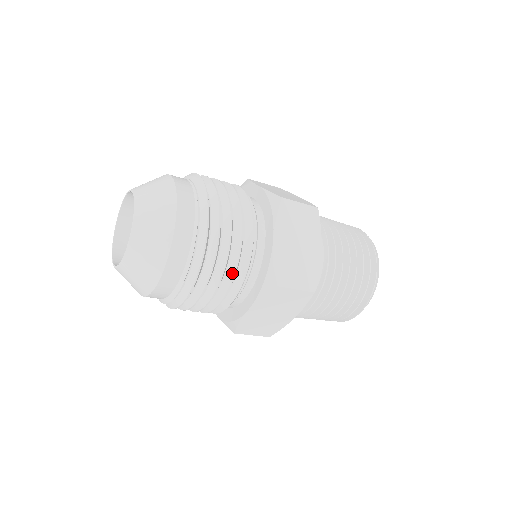
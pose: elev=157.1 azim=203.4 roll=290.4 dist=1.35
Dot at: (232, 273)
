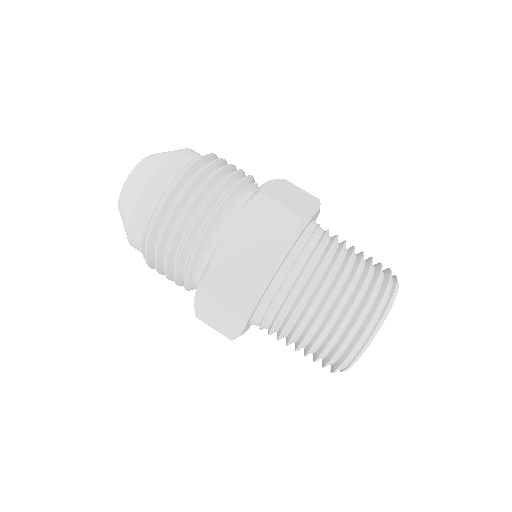
Dot at: (181, 247)
